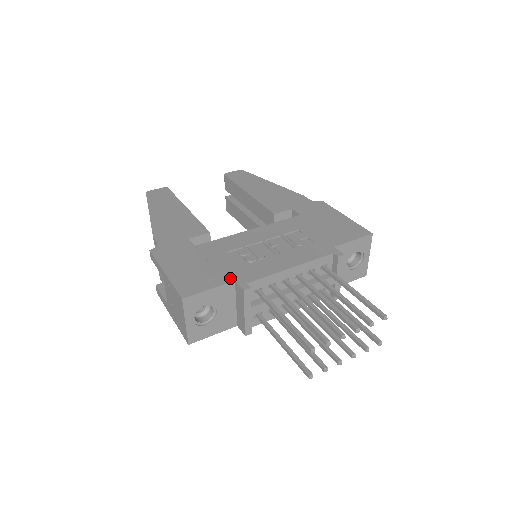
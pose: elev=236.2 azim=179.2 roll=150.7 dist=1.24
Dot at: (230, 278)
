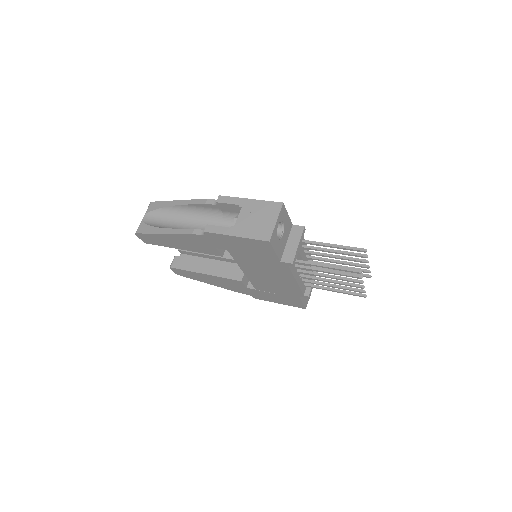
Dot at: occluded
